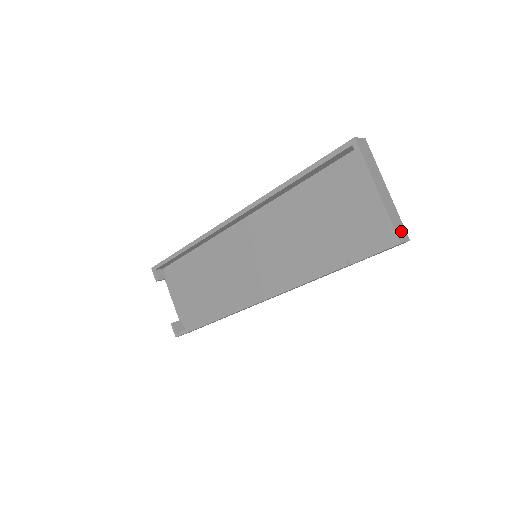
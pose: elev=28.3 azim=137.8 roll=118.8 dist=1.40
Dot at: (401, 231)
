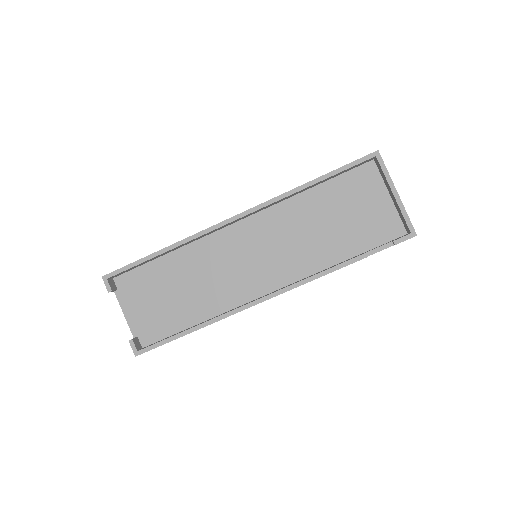
Dot at: occluded
